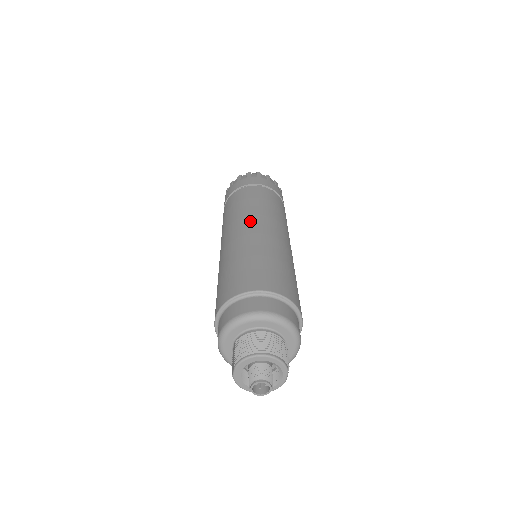
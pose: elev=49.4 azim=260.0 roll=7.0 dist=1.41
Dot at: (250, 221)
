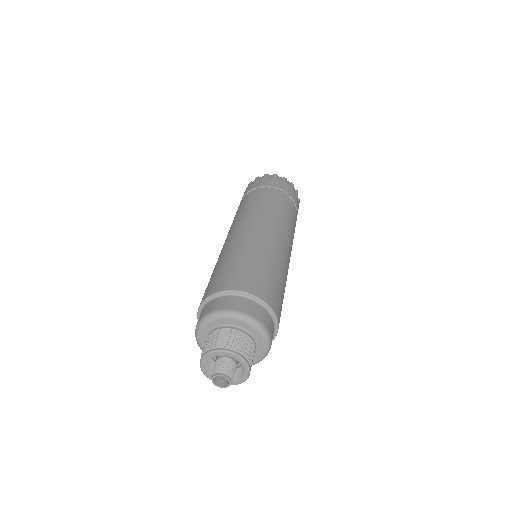
Dot at: (250, 223)
